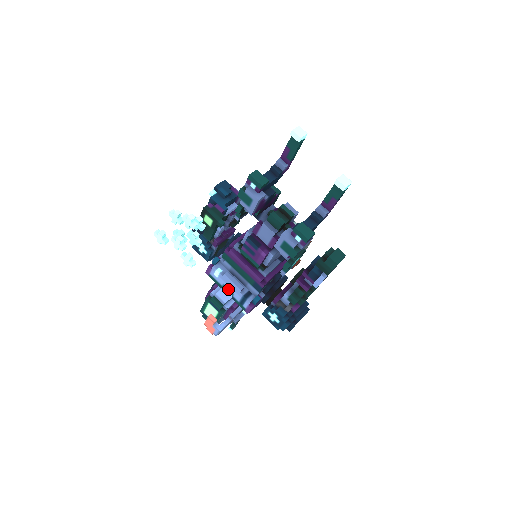
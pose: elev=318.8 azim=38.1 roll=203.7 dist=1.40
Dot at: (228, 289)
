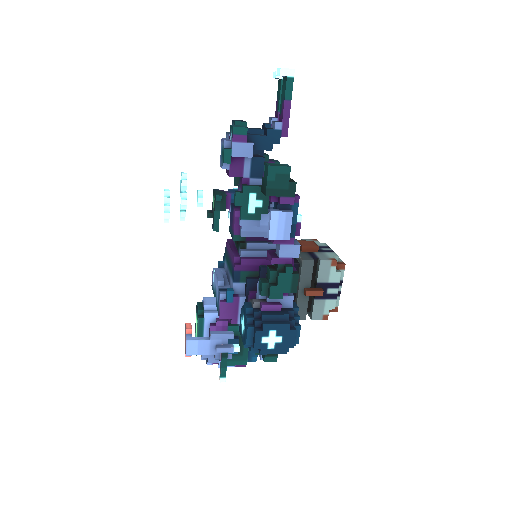
Dot at: (216, 291)
